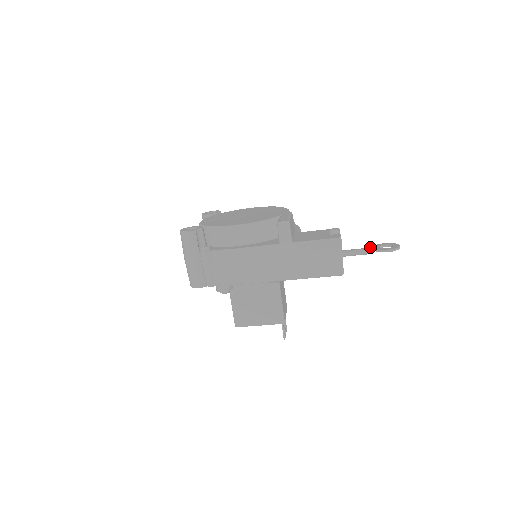
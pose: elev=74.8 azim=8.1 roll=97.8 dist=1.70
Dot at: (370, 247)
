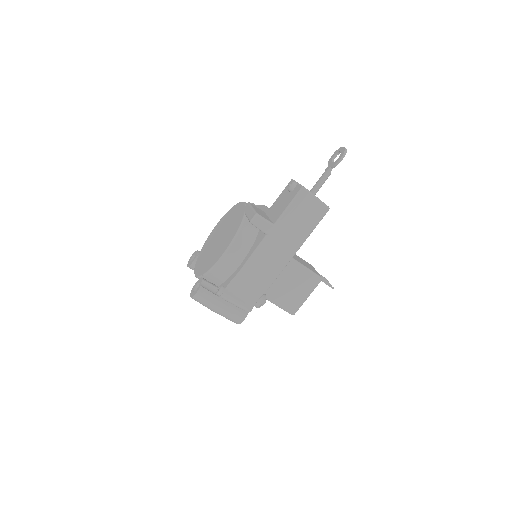
Dot at: (326, 169)
